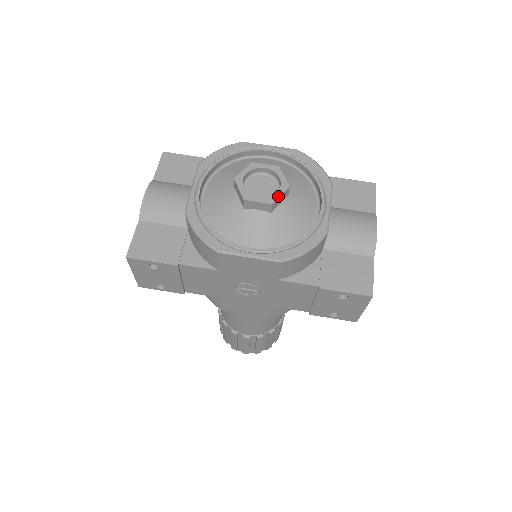
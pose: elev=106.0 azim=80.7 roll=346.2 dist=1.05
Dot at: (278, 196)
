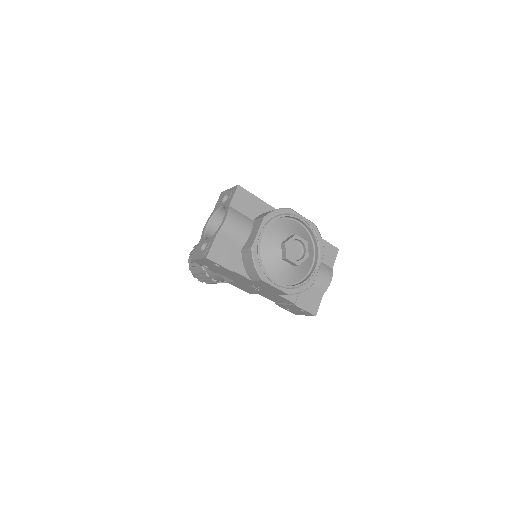
Dot at: (302, 261)
